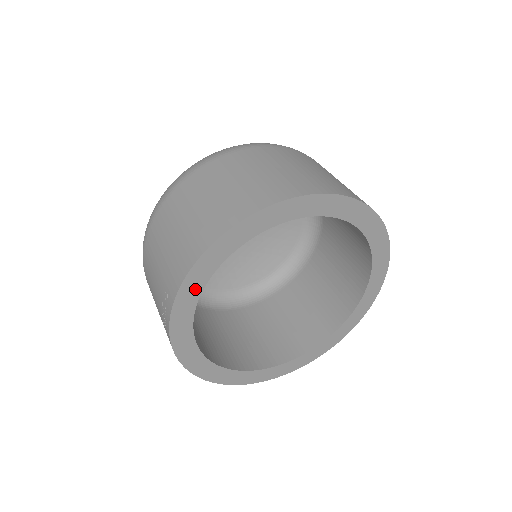
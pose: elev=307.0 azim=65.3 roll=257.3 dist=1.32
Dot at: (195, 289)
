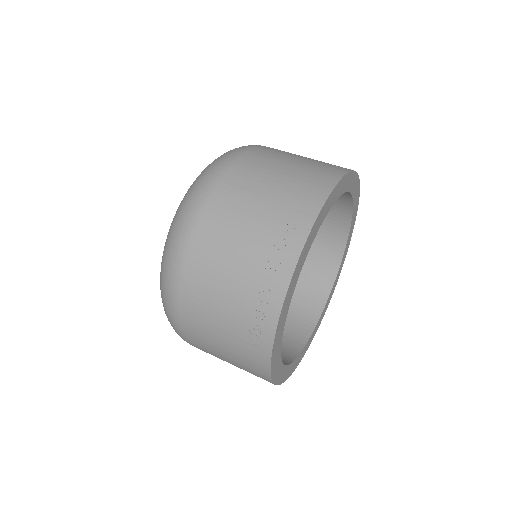
Dot at: (317, 226)
